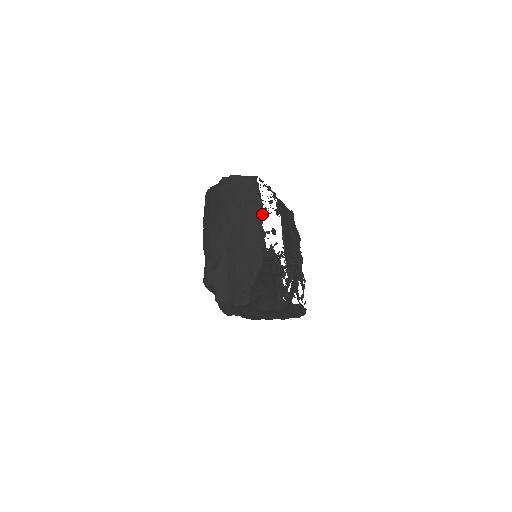
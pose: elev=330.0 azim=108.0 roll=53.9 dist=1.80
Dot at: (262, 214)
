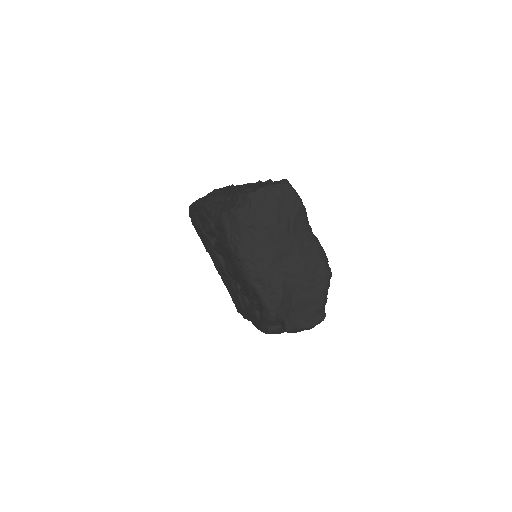
Dot at: occluded
